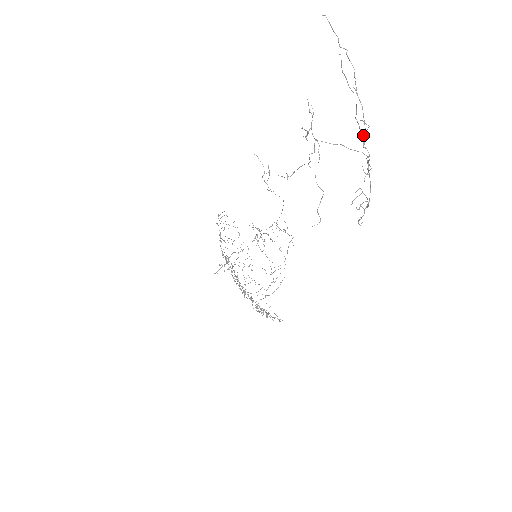
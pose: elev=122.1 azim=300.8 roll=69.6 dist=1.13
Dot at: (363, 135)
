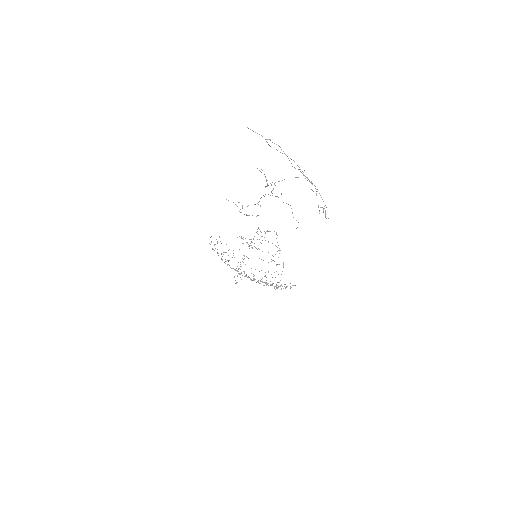
Dot at: (300, 171)
